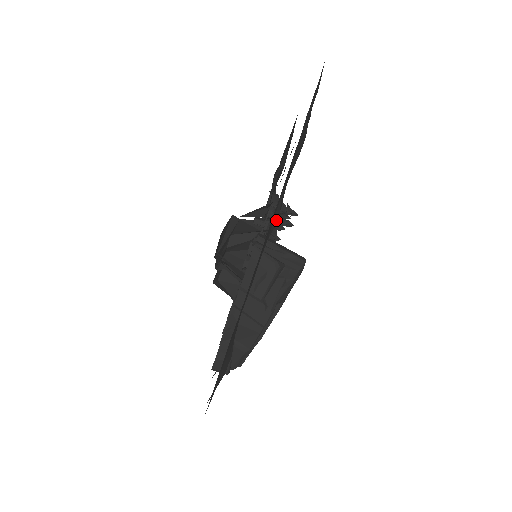
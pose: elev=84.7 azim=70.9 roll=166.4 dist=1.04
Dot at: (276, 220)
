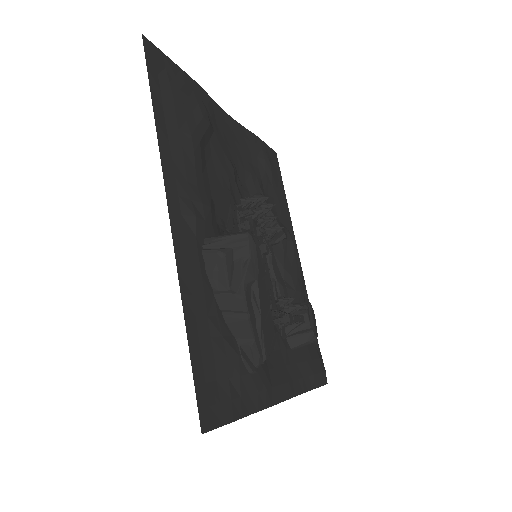
Dot at: (191, 218)
